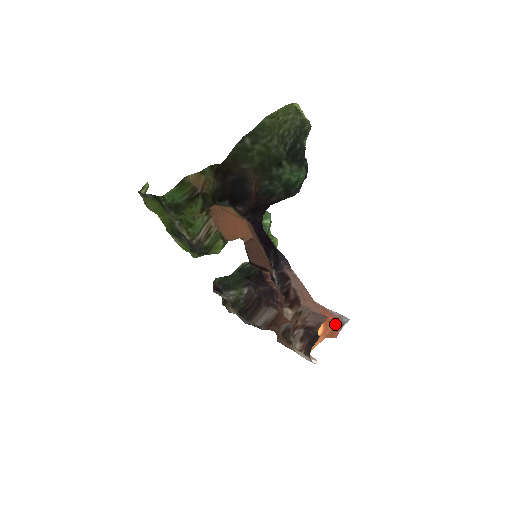
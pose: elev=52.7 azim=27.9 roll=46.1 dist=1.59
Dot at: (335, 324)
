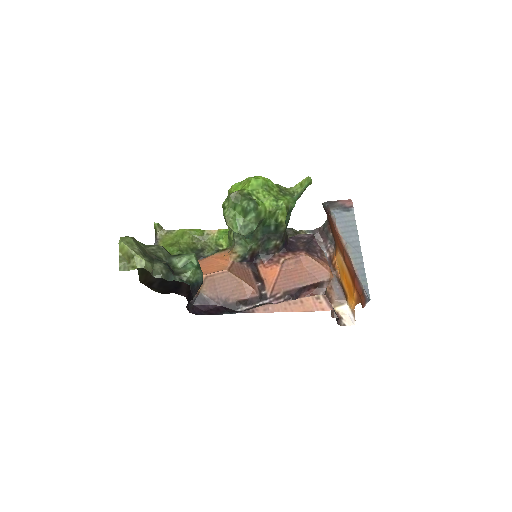
Dot at: (361, 297)
